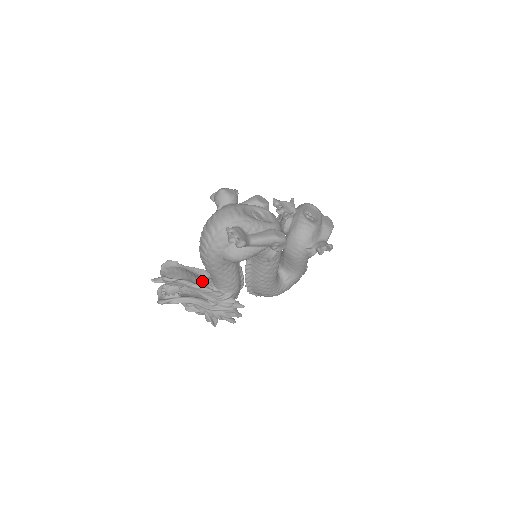
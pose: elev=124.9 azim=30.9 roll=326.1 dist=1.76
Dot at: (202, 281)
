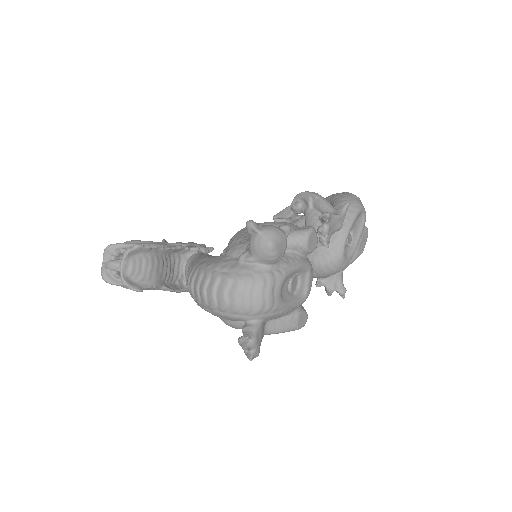
Dot at: (173, 269)
